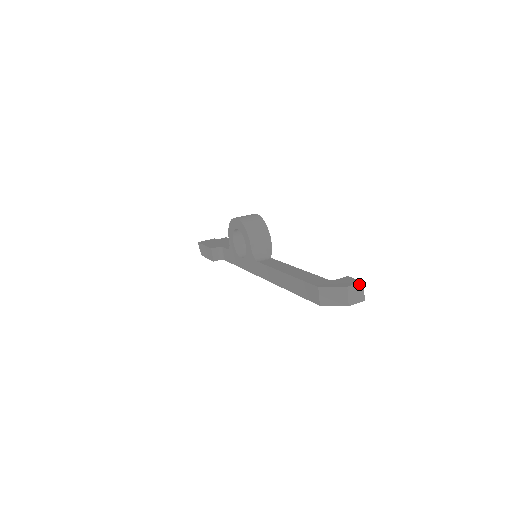
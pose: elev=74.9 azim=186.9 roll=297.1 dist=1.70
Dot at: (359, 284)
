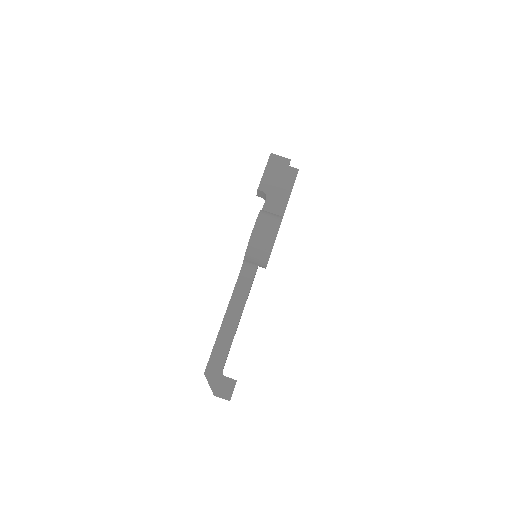
Dot at: (226, 399)
